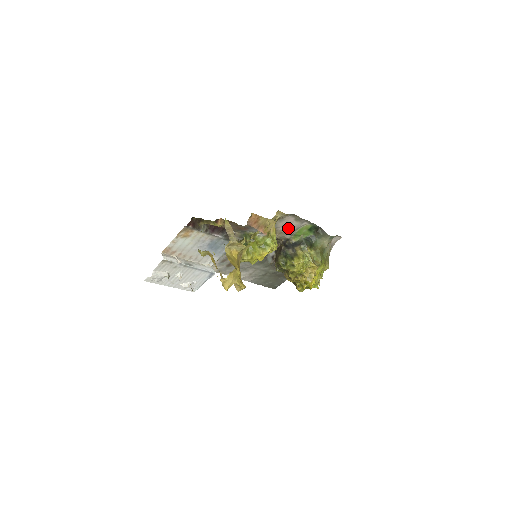
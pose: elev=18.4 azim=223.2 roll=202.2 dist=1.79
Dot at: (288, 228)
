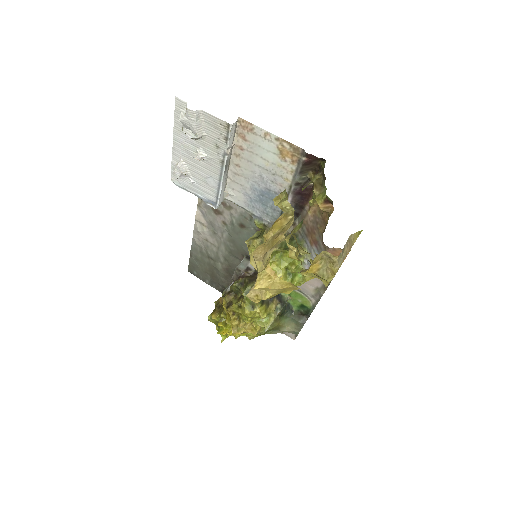
Dot at: occluded
